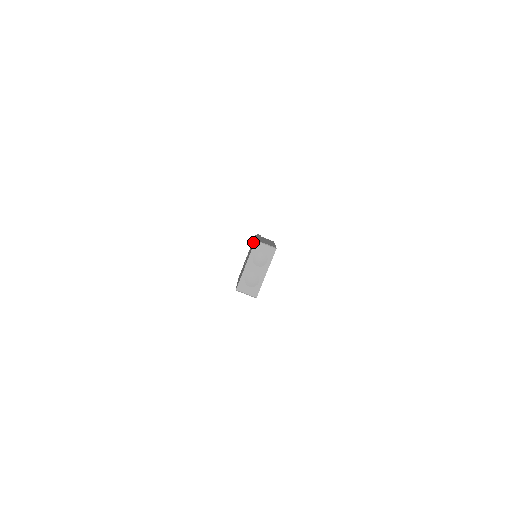
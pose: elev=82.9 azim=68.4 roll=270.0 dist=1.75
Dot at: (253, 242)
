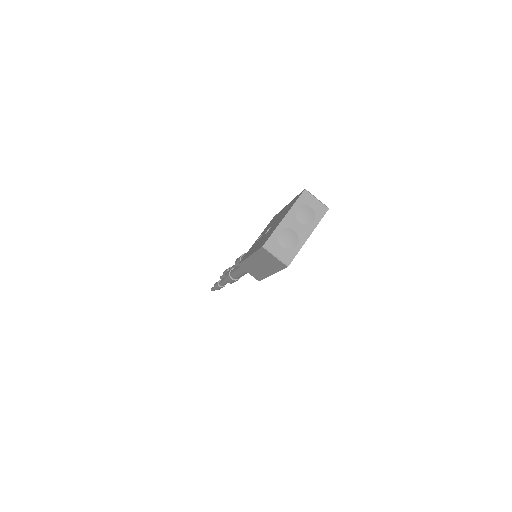
Dot at: (284, 208)
